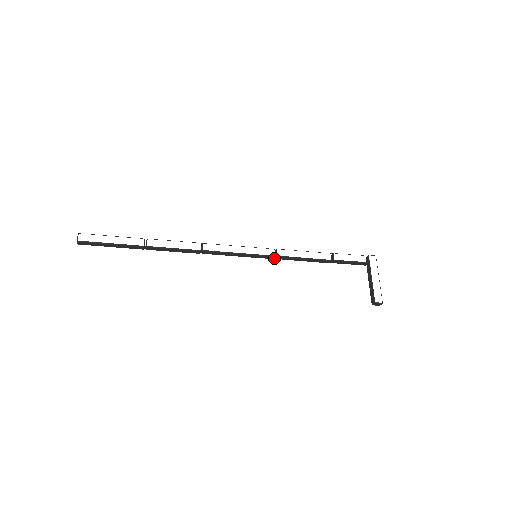
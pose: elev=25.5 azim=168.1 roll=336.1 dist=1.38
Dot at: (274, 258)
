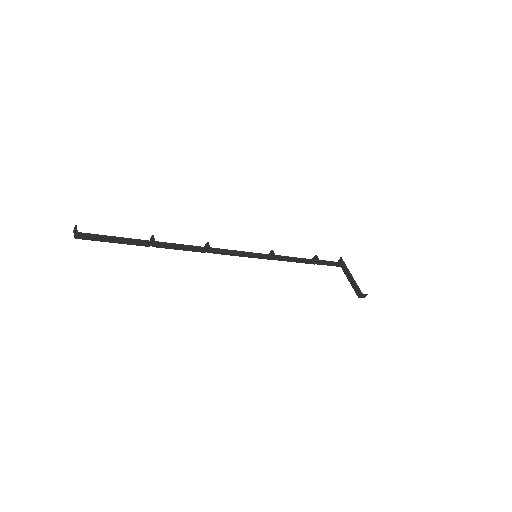
Dot at: (271, 258)
